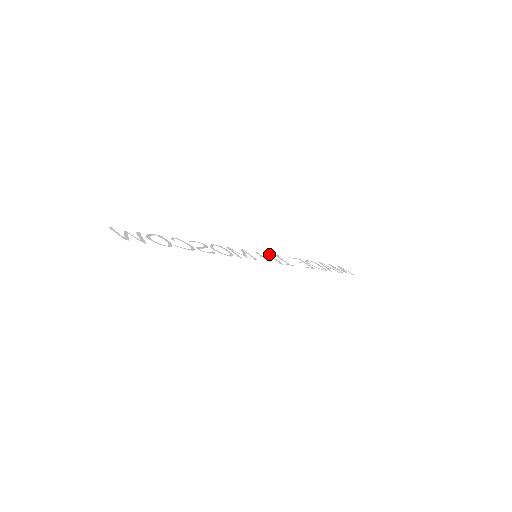
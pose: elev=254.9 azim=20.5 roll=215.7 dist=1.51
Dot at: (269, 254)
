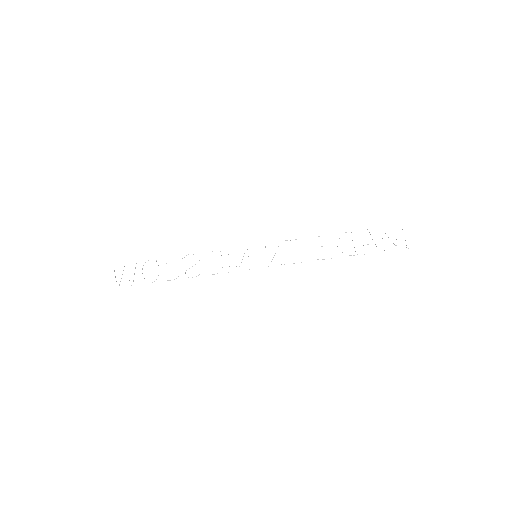
Dot at: (281, 241)
